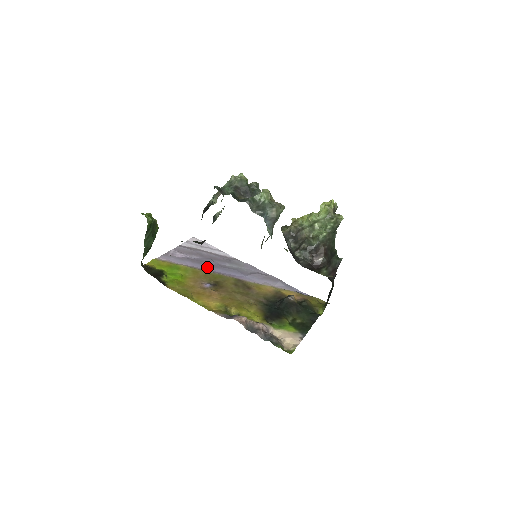
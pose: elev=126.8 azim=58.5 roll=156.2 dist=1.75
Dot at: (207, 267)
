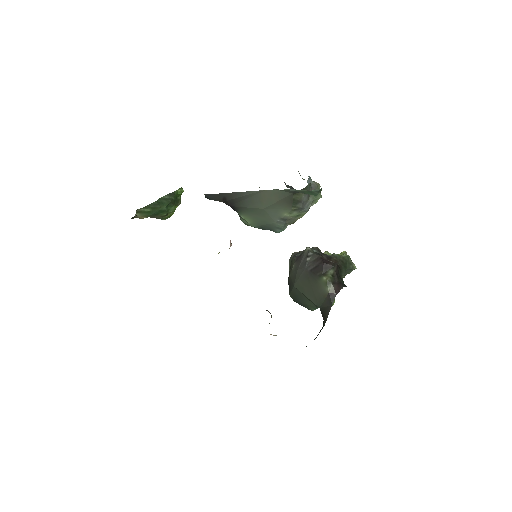
Dot at: occluded
